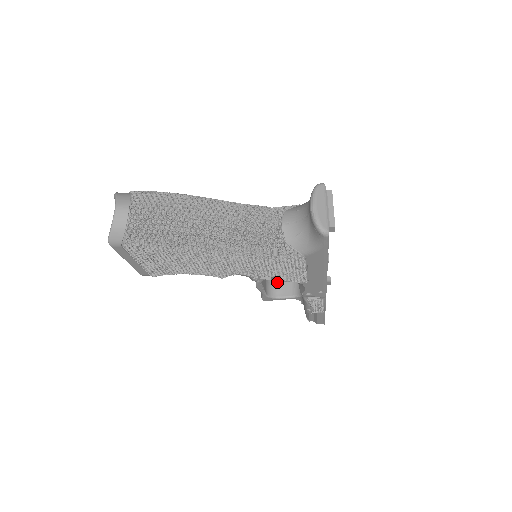
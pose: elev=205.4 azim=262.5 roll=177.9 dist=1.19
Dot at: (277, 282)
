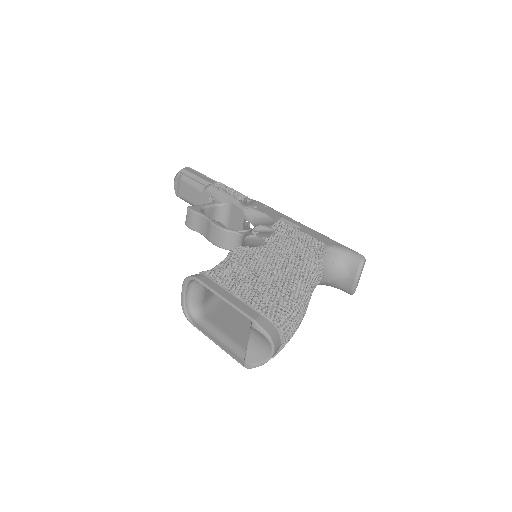
Dot at: occluded
